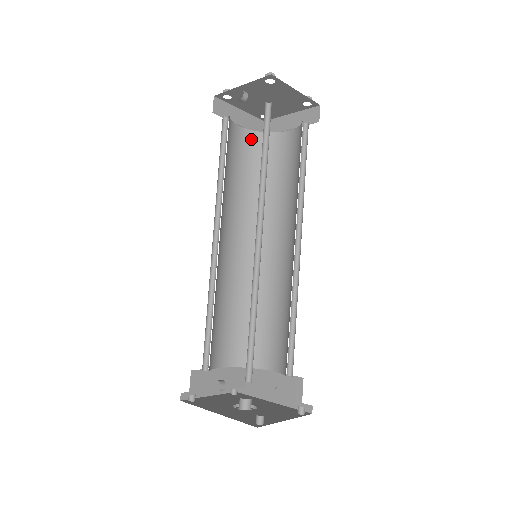
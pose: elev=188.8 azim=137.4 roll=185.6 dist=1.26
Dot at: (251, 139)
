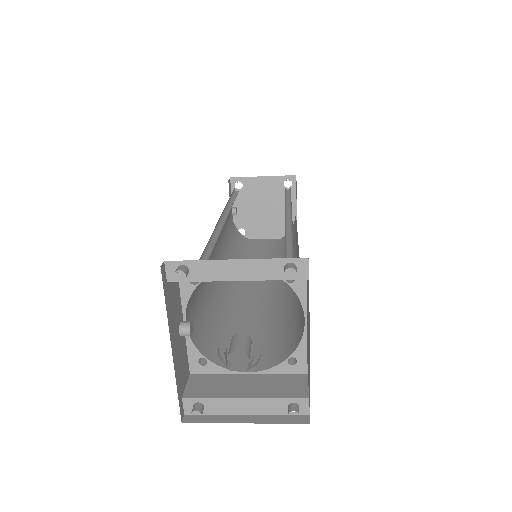
Dot at: (277, 243)
